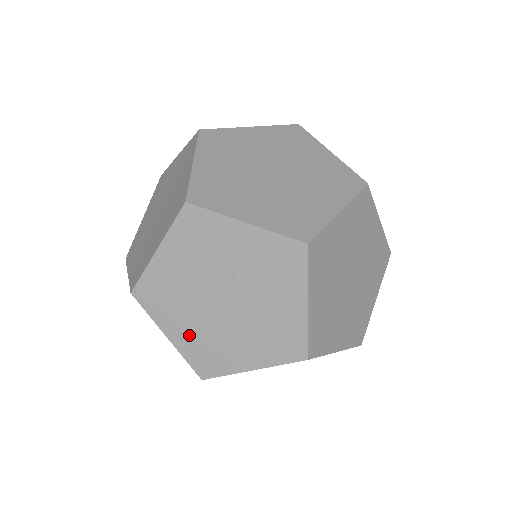
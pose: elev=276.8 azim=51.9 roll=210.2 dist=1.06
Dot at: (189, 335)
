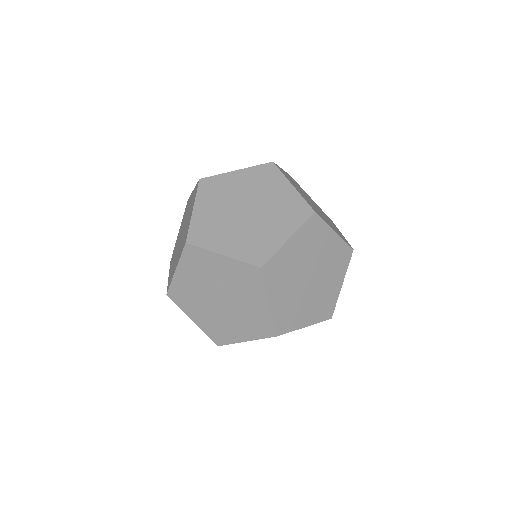
Dot at: (205, 320)
